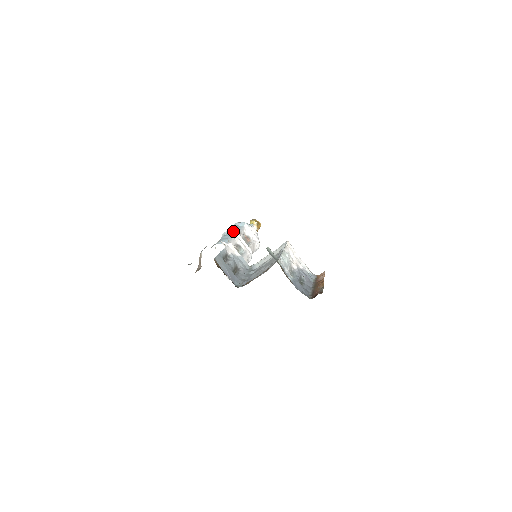
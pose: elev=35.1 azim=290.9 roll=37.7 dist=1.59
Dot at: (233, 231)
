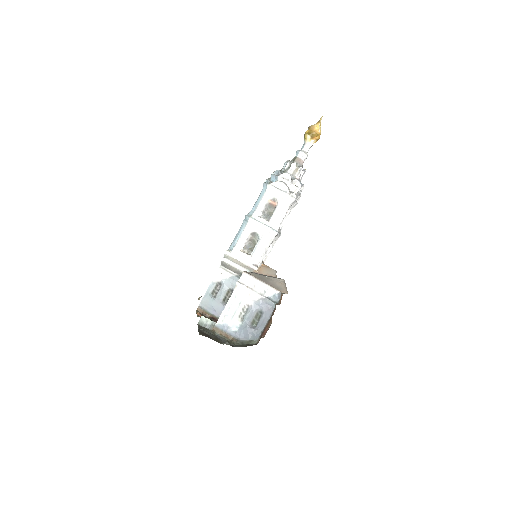
Dot at: (247, 216)
